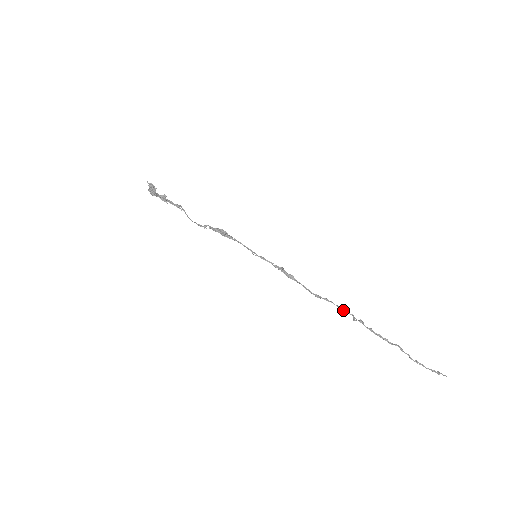
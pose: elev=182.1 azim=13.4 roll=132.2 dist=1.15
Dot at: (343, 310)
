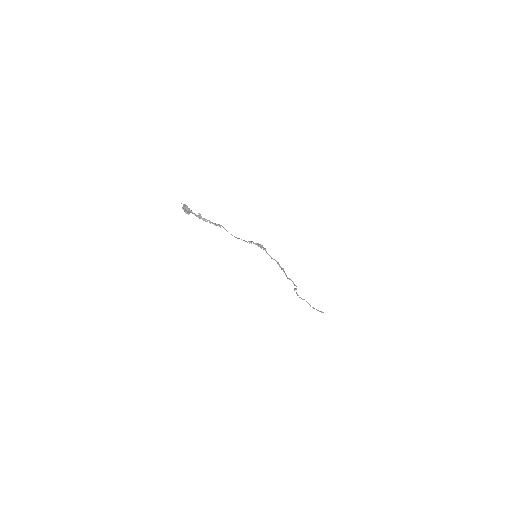
Dot at: (294, 284)
